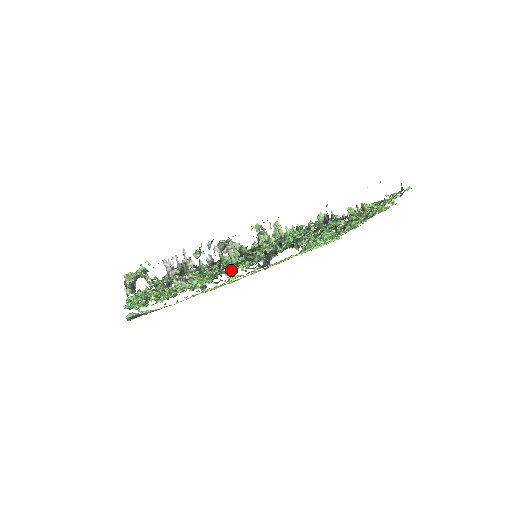
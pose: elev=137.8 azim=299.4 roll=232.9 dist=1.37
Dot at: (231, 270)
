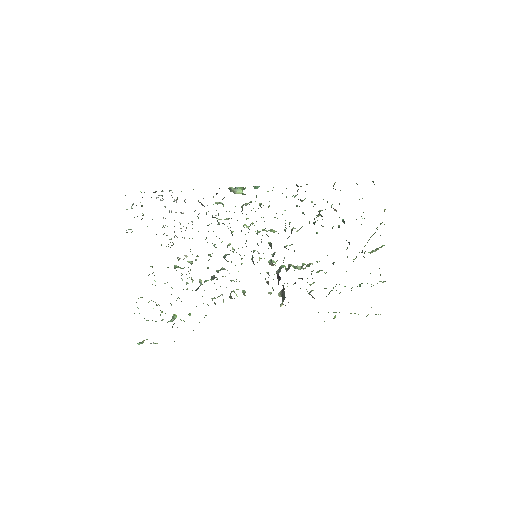
Dot at: occluded
